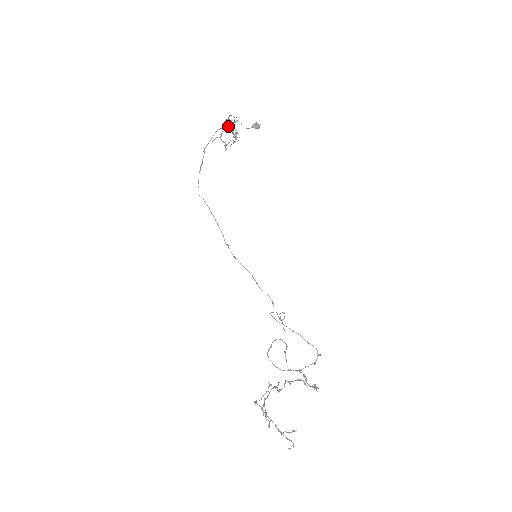
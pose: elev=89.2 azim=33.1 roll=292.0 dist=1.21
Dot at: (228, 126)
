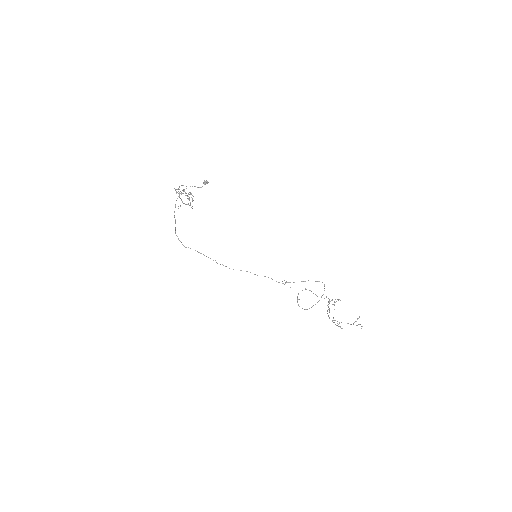
Dot at: (183, 193)
